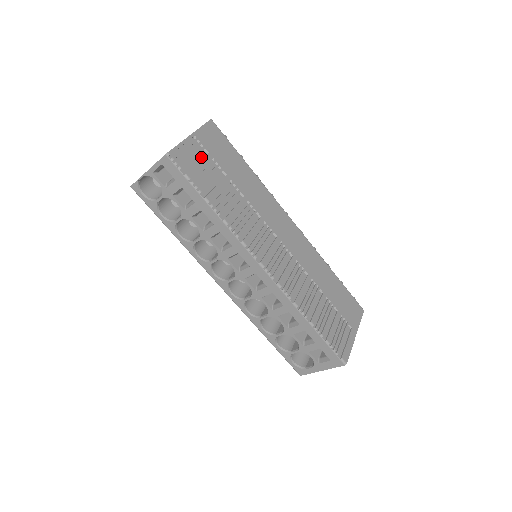
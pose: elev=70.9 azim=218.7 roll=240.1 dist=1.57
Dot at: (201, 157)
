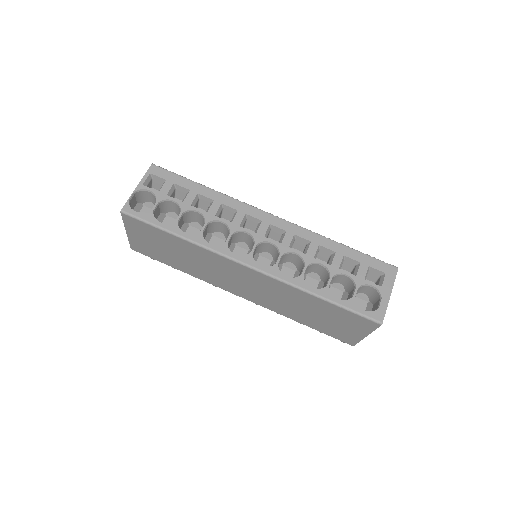
Dot at: occluded
